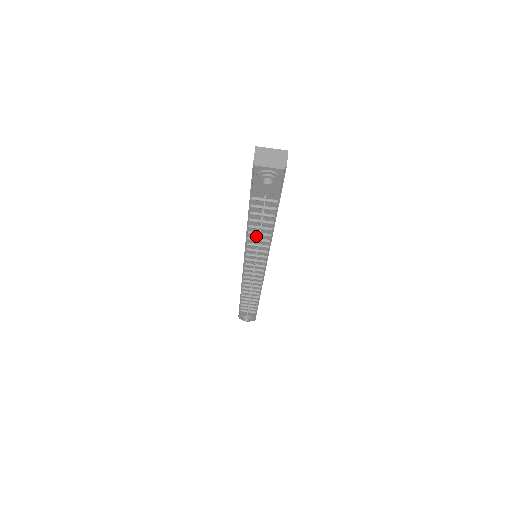
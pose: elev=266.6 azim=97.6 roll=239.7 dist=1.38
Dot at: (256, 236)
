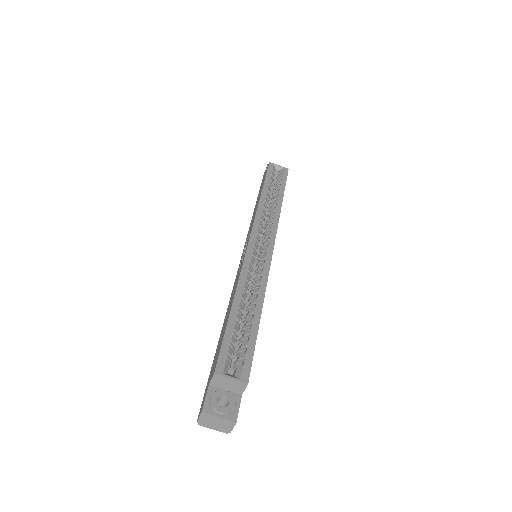
Dot at: occluded
